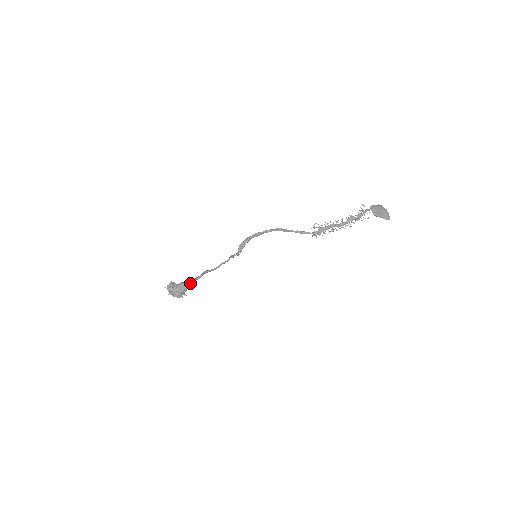
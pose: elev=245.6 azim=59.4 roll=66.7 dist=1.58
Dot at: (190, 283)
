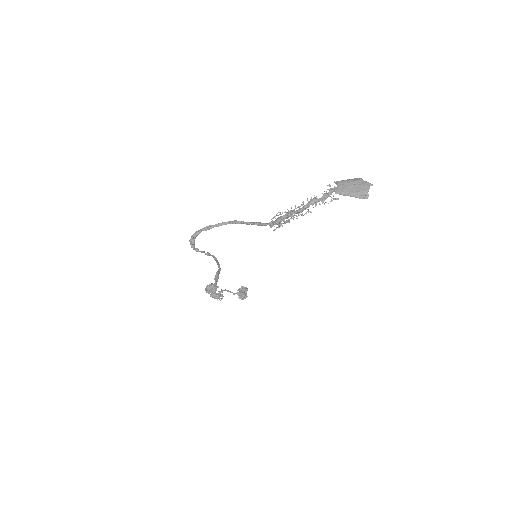
Dot at: (214, 284)
